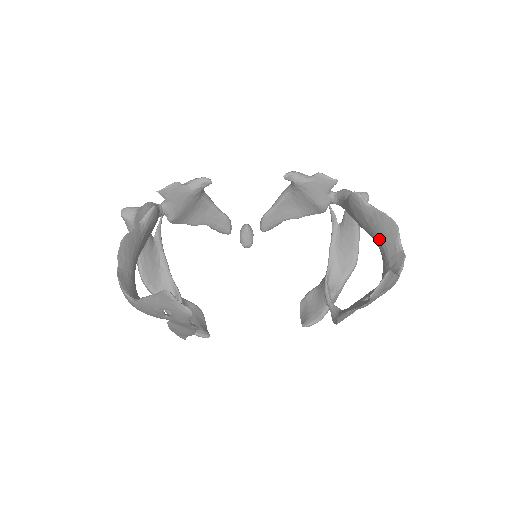
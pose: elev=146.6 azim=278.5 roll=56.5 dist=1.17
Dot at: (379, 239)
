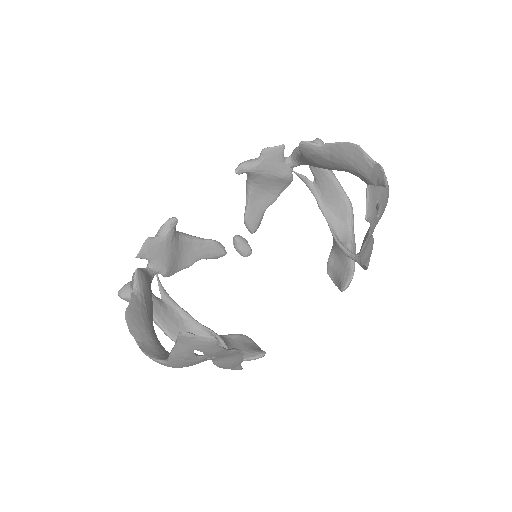
Dot at: (350, 168)
